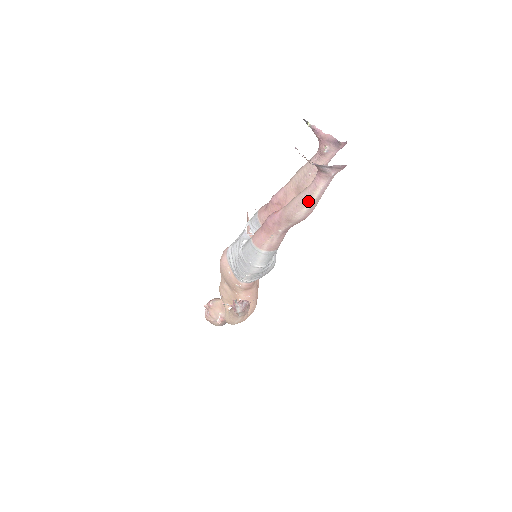
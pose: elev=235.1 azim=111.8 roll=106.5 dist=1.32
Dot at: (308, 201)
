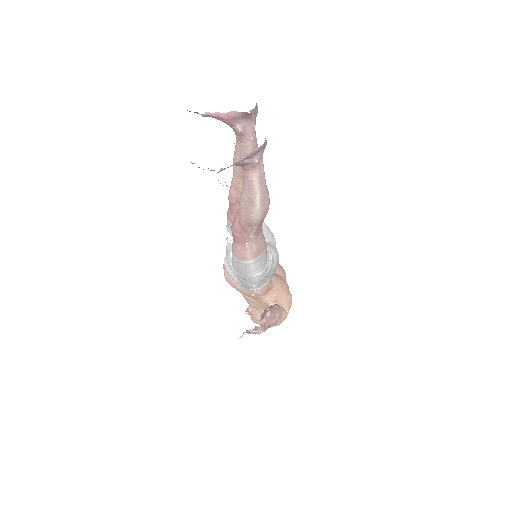
Dot at: (253, 199)
